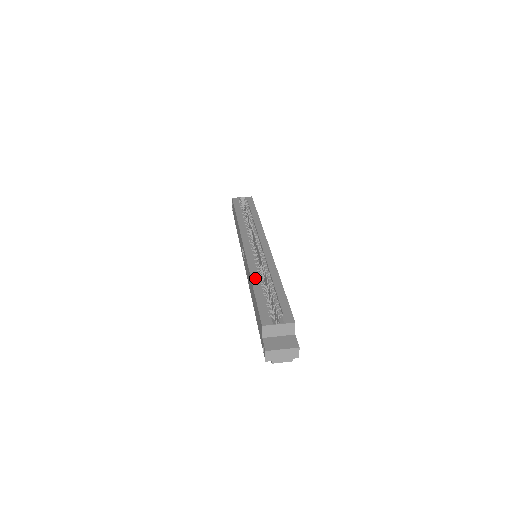
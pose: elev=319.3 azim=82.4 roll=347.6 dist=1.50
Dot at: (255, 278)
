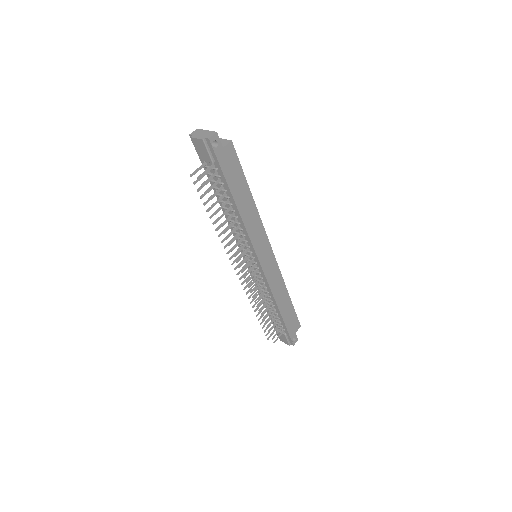
Dot at: occluded
